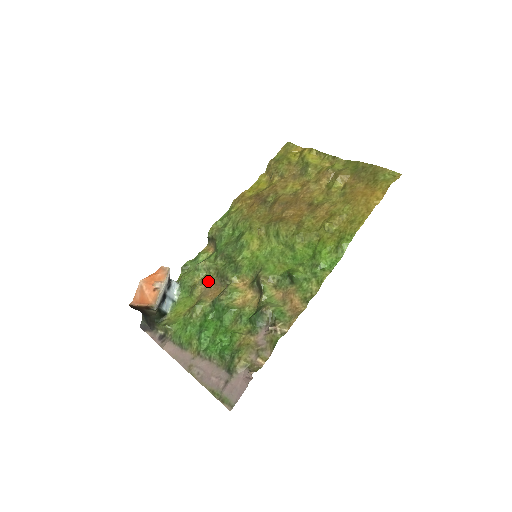
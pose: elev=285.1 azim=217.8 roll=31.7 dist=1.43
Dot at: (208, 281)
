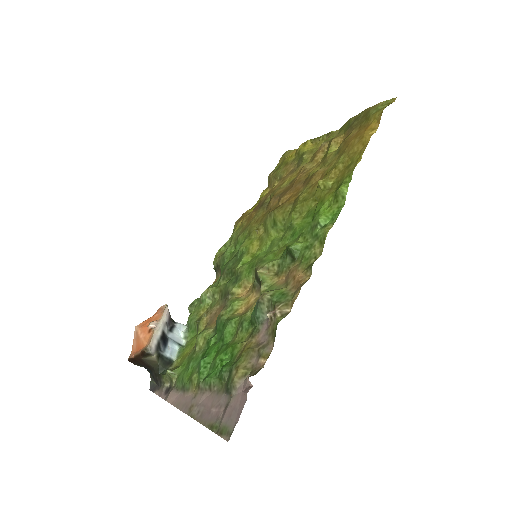
Dot at: (213, 308)
